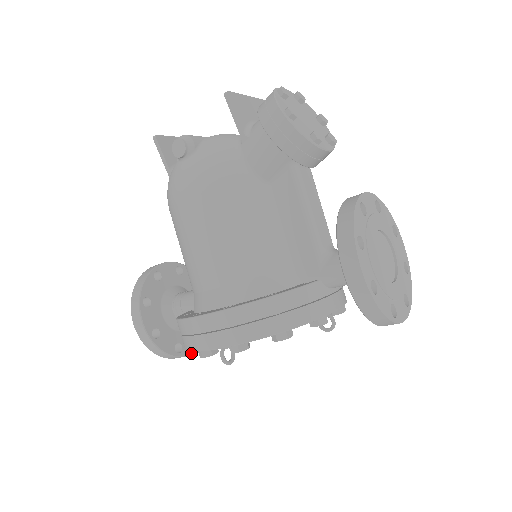
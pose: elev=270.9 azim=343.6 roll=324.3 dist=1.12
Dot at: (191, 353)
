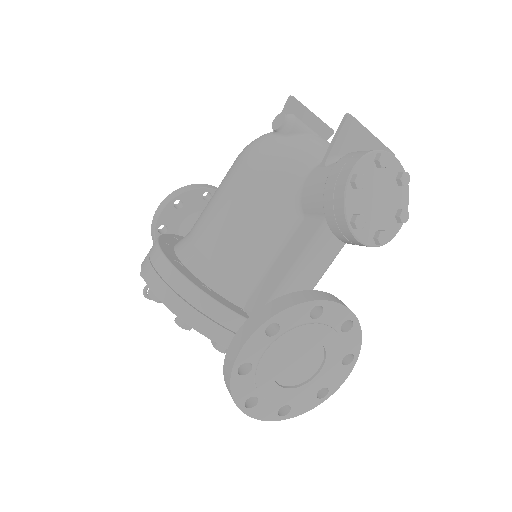
Dot at: occluded
